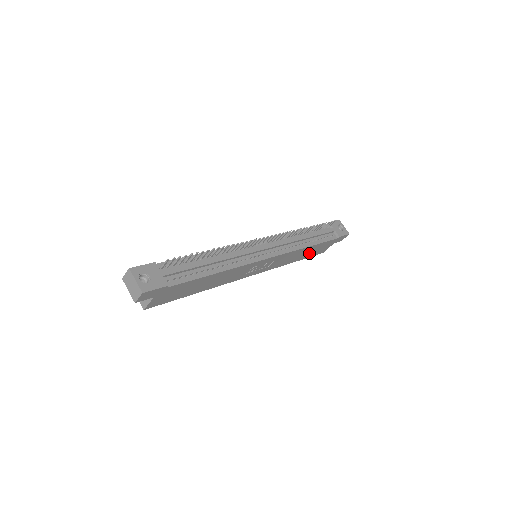
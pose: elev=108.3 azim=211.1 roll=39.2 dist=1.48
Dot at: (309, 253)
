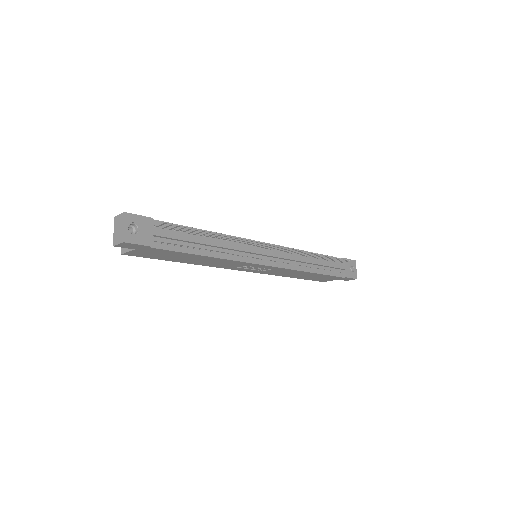
Dot at: (309, 277)
